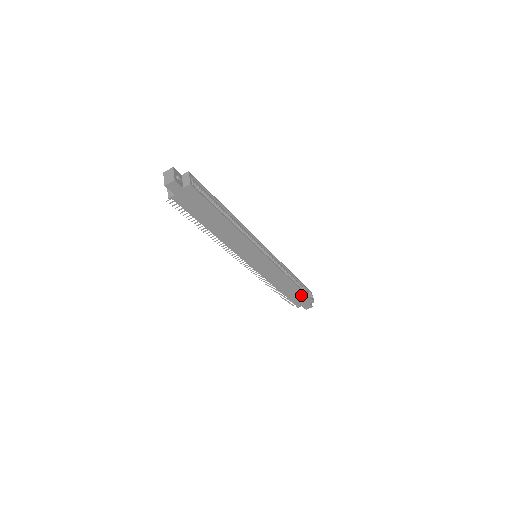
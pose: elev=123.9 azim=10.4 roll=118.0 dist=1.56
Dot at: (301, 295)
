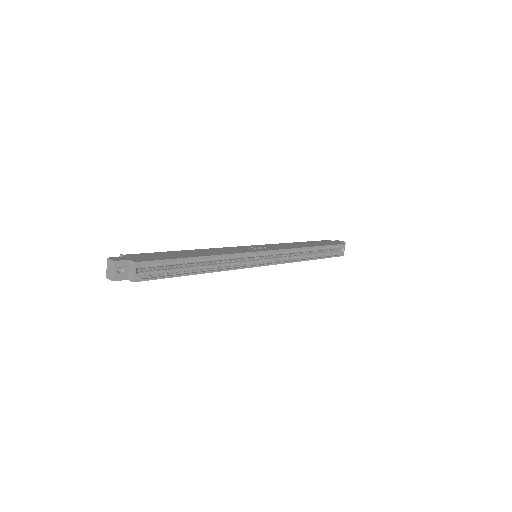
Dot at: occluded
